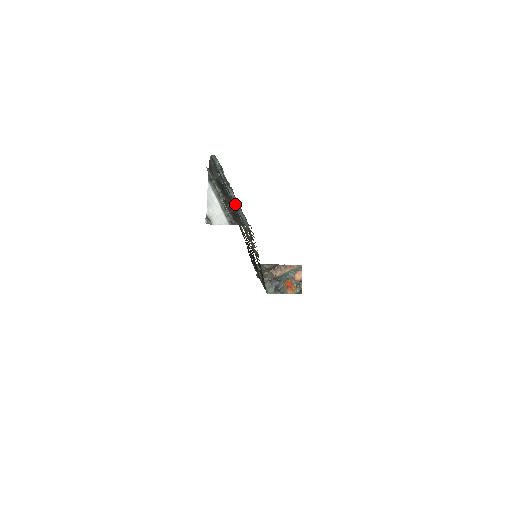
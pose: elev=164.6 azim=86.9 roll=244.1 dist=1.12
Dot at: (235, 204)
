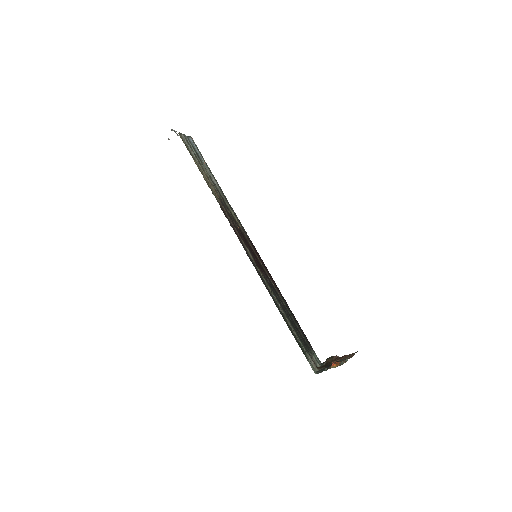
Dot at: (181, 134)
